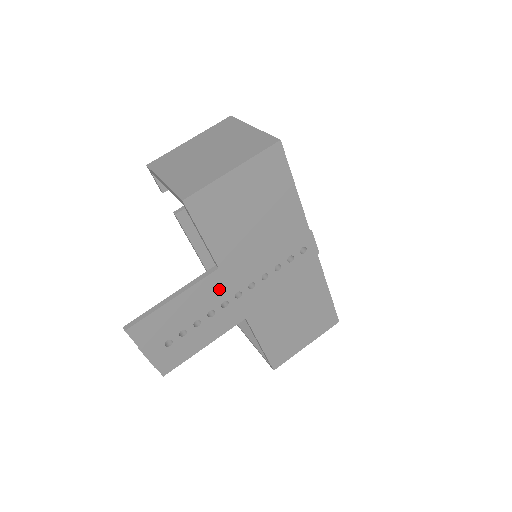
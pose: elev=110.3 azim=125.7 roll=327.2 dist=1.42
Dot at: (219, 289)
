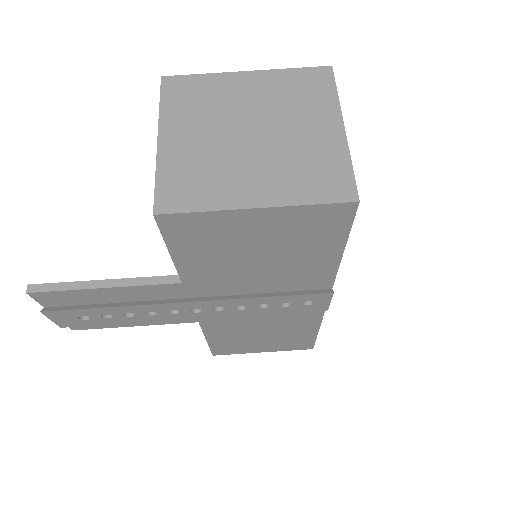
Dot at: (174, 296)
